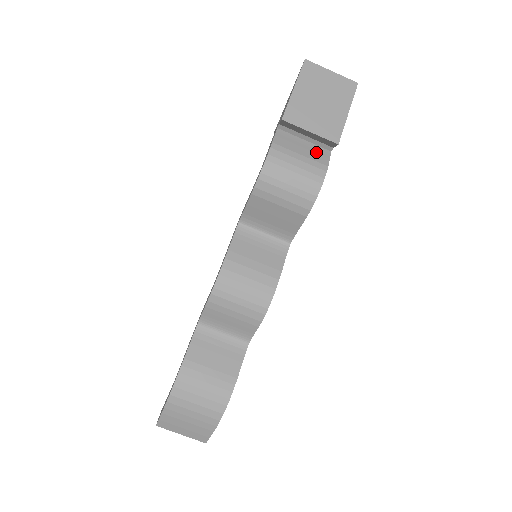
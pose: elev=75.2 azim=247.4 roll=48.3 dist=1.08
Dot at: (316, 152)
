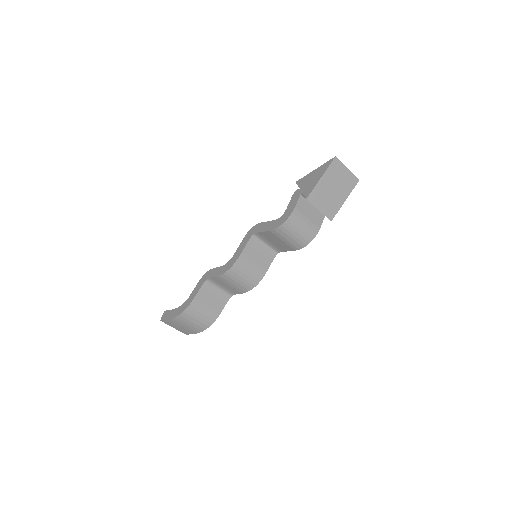
Dot at: (317, 216)
